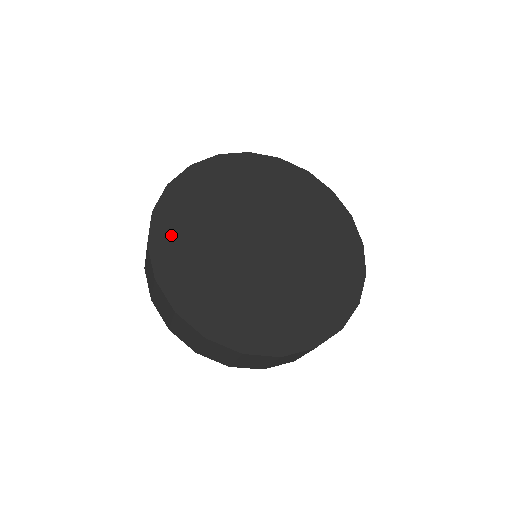
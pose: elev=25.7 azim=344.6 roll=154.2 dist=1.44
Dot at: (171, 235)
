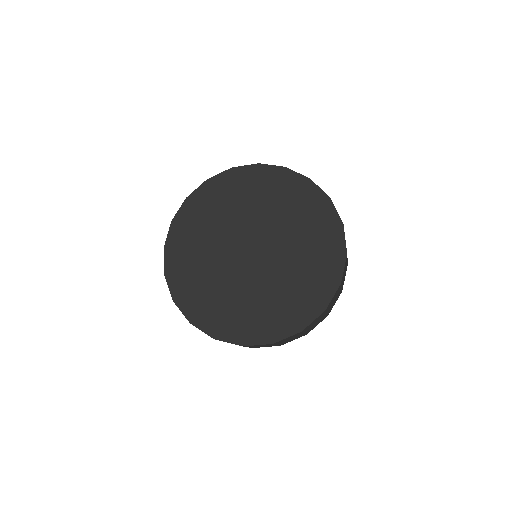
Dot at: (203, 202)
